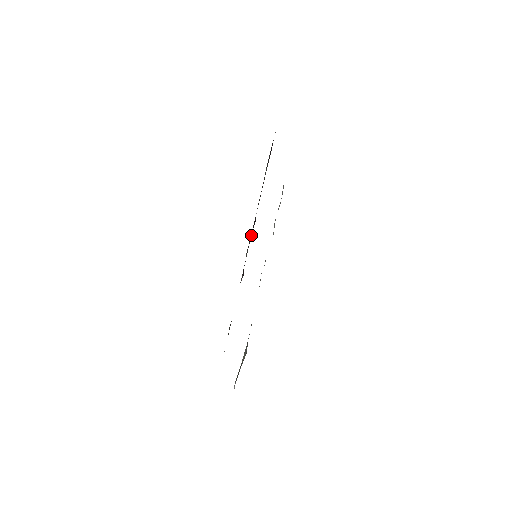
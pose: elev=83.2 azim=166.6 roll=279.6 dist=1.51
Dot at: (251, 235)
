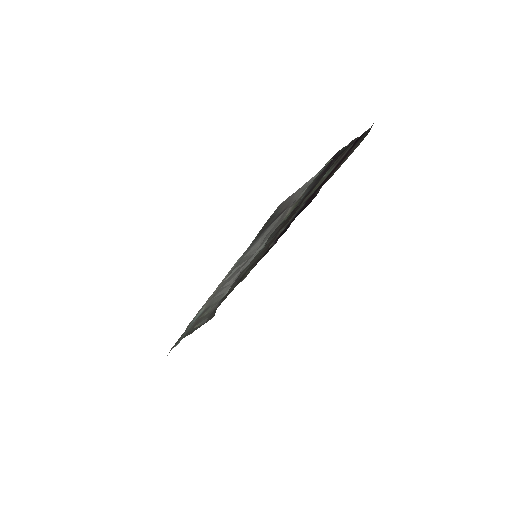
Dot at: (290, 219)
